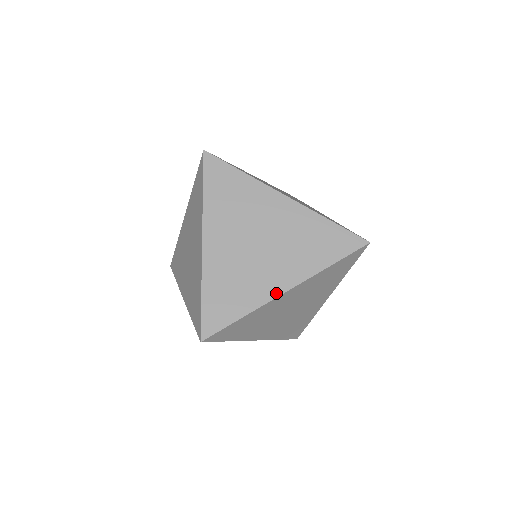
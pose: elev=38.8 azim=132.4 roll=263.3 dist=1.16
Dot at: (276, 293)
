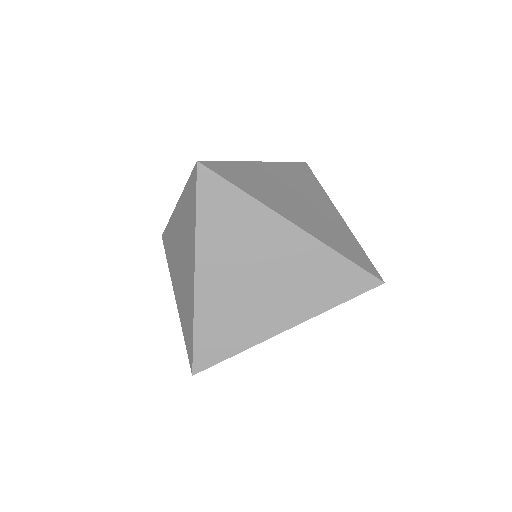
Dot at: (274, 332)
